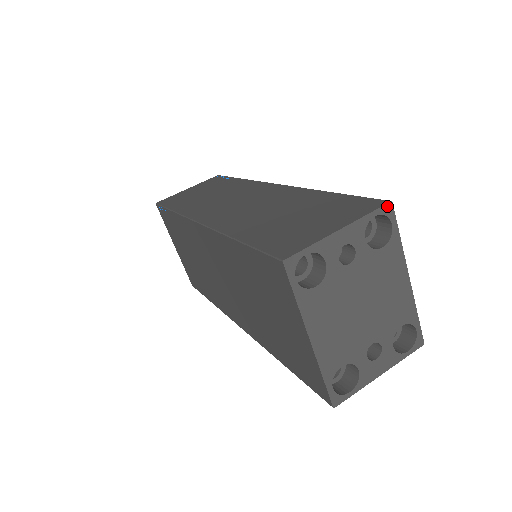
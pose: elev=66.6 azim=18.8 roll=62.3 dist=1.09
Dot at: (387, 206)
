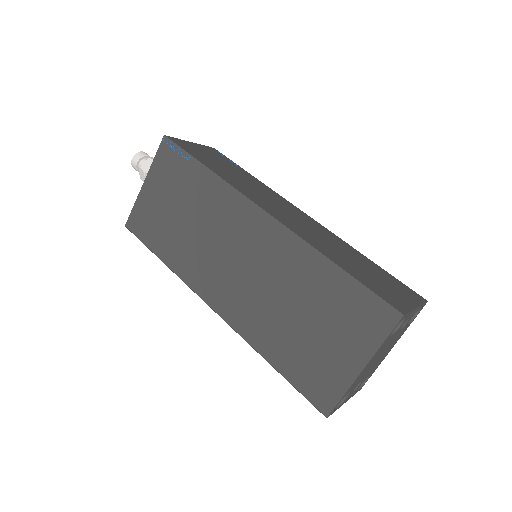
Dot at: occluded
